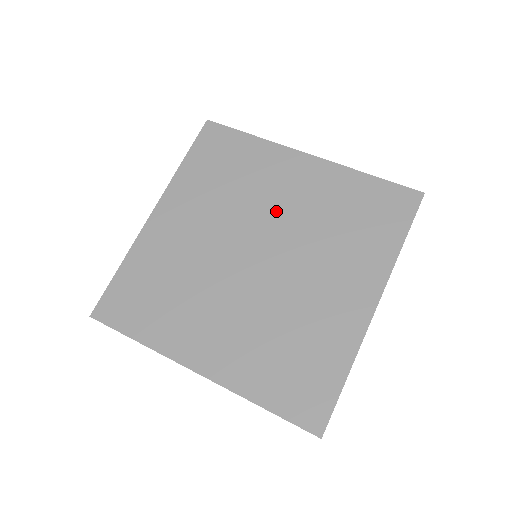
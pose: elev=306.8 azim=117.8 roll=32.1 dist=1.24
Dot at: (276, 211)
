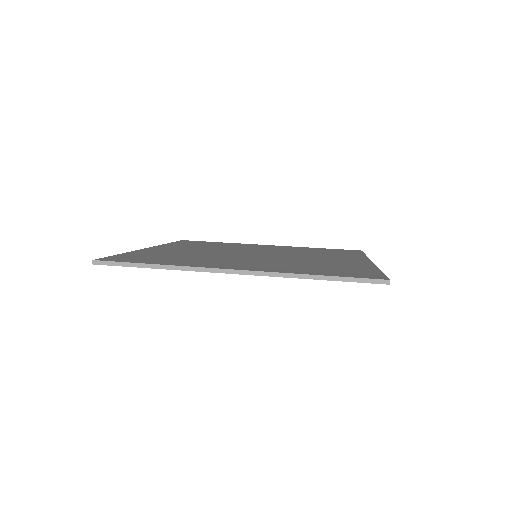
Dot at: (260, 250)
